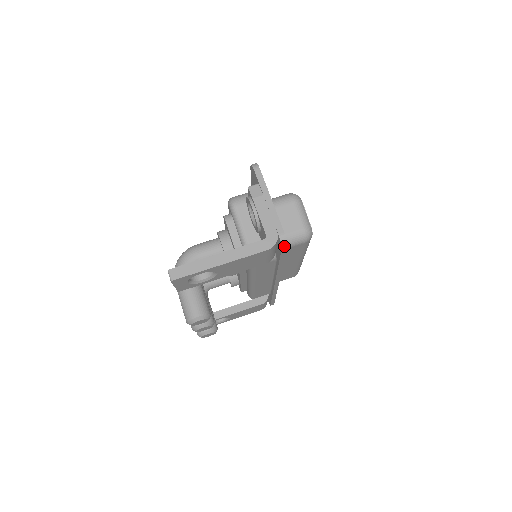
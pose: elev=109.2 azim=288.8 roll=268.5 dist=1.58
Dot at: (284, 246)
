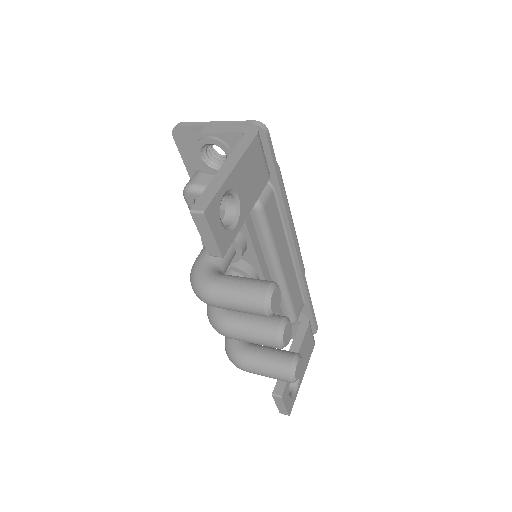
Dot at: (266, 131)
